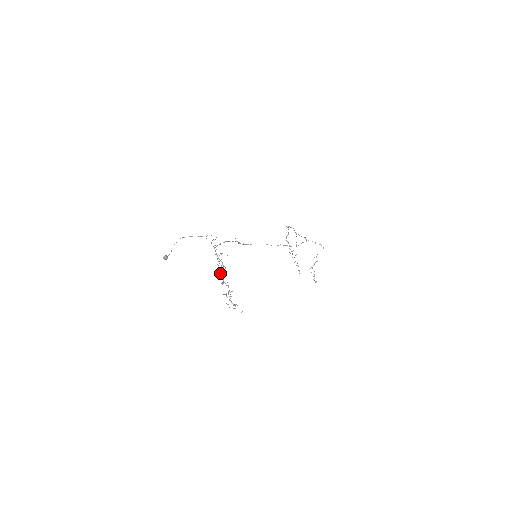
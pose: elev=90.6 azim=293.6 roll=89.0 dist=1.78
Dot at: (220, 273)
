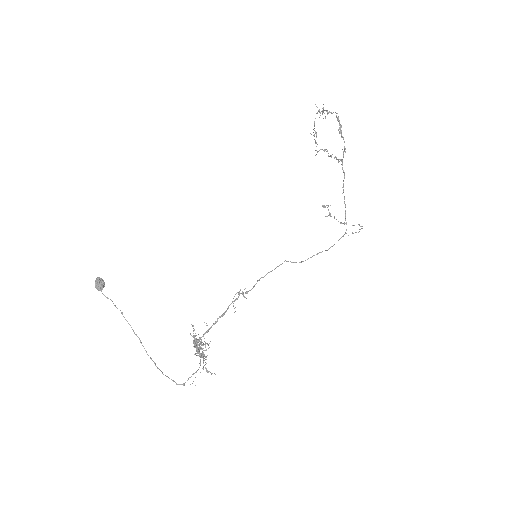
Dot at: (194, 341)
